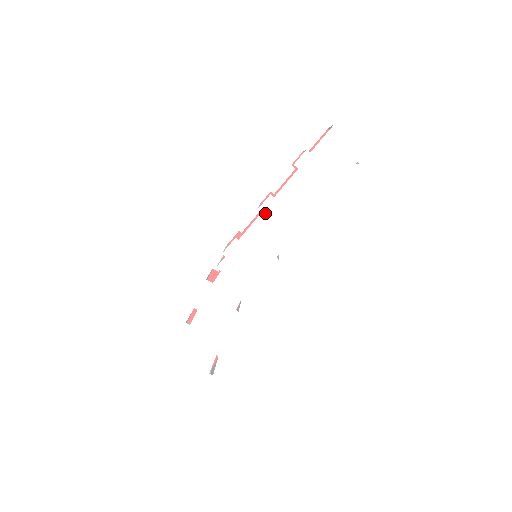
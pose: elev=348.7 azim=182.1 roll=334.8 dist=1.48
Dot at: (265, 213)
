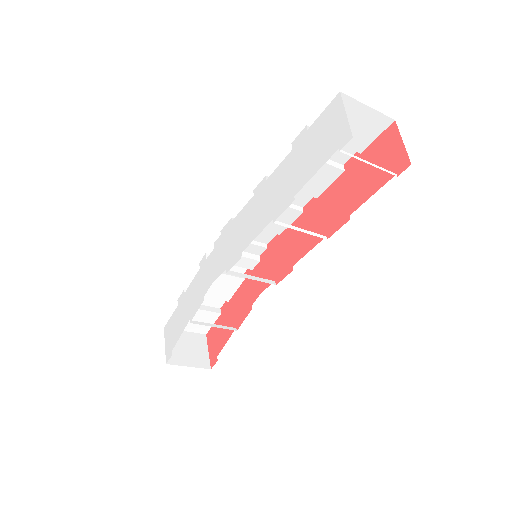
Dot at: (255, 197)
